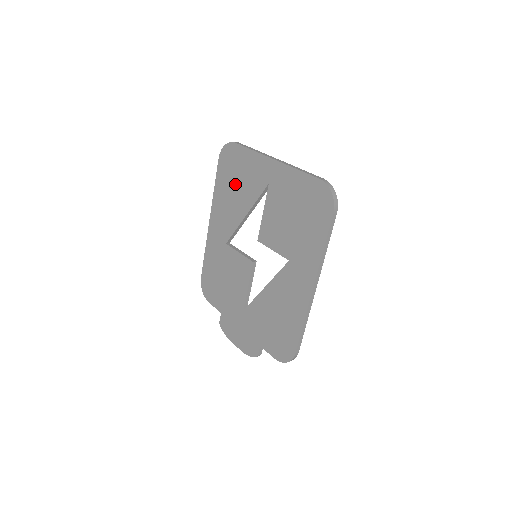
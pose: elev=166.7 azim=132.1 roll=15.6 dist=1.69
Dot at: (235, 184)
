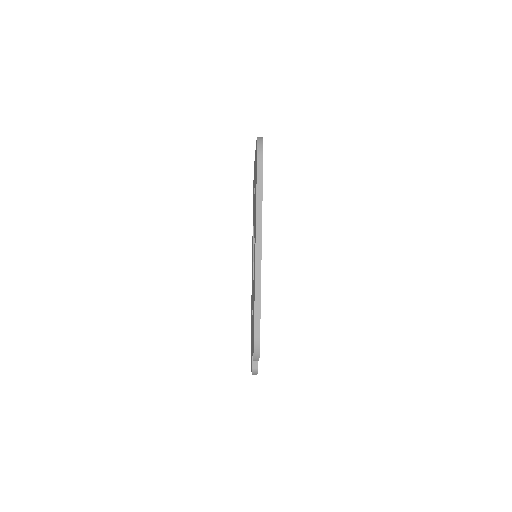
Dot at: occluded
